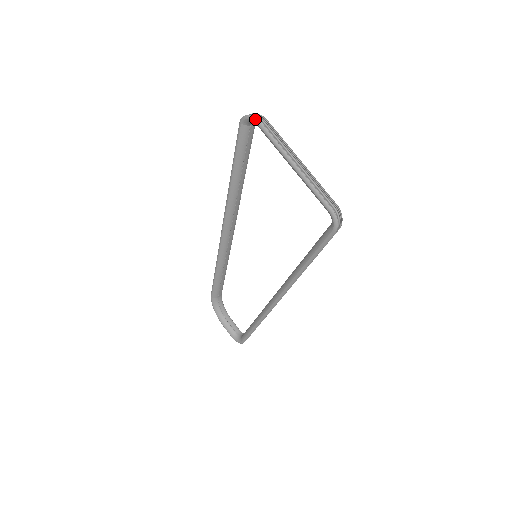
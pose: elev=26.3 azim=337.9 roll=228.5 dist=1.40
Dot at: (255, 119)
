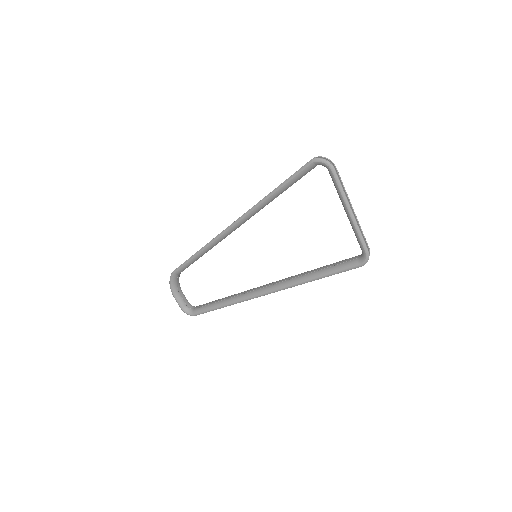
Dot at: (331, 166)
